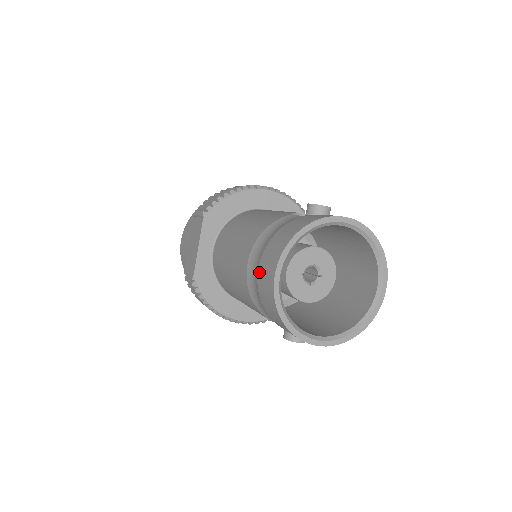
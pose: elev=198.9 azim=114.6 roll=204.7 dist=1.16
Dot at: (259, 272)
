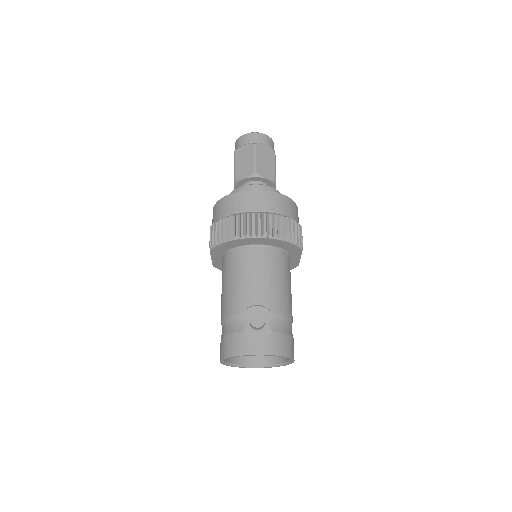
Dot at: occluded
